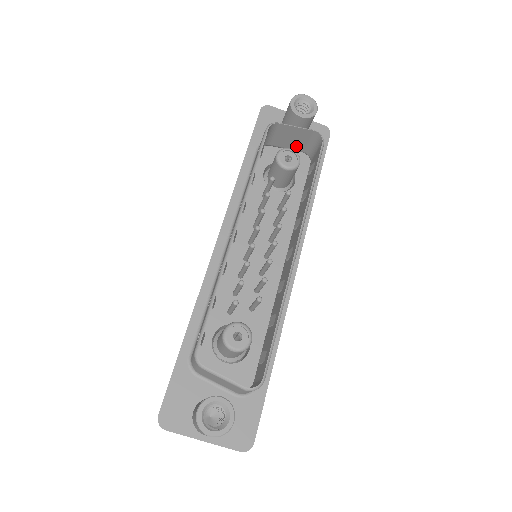
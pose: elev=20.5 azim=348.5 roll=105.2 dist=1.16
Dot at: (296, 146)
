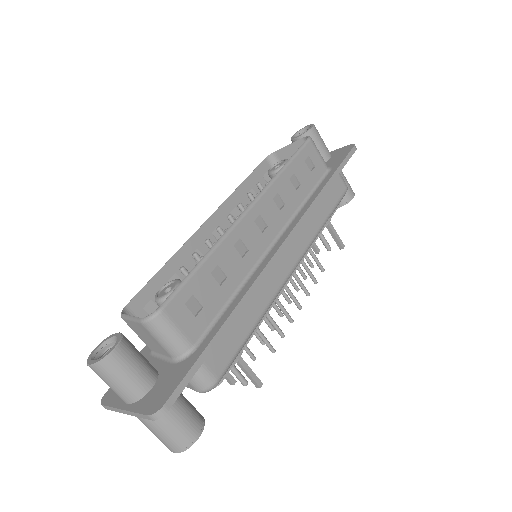
Dot at: occluded
